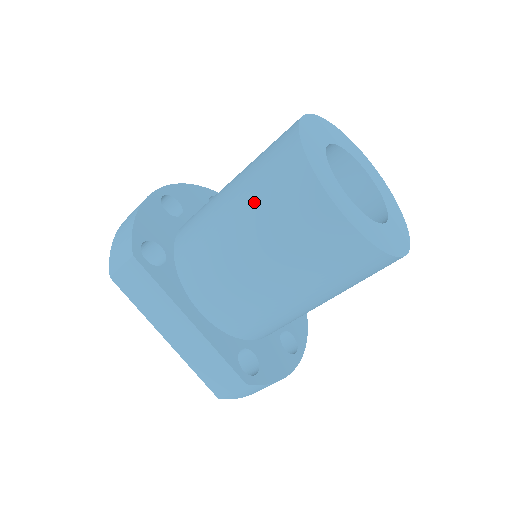
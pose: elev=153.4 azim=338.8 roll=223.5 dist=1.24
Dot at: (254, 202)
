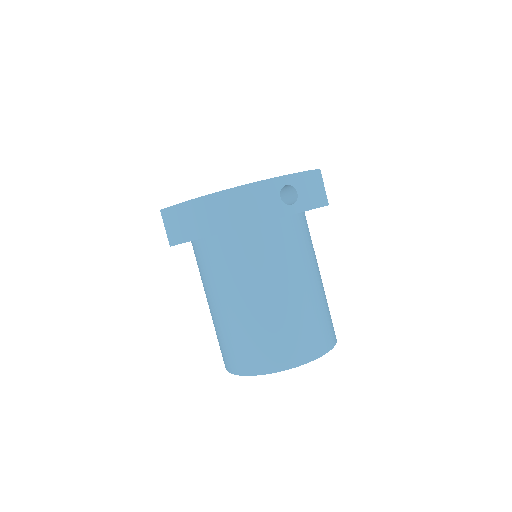
Dot at: (224, 329)
